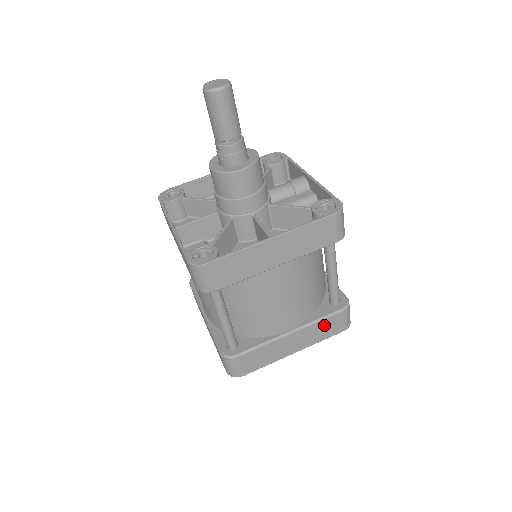
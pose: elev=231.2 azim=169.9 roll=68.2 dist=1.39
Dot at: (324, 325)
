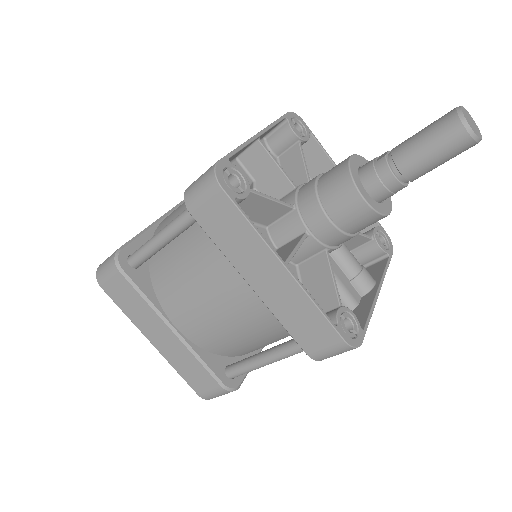
Dot at: (197, 368)
